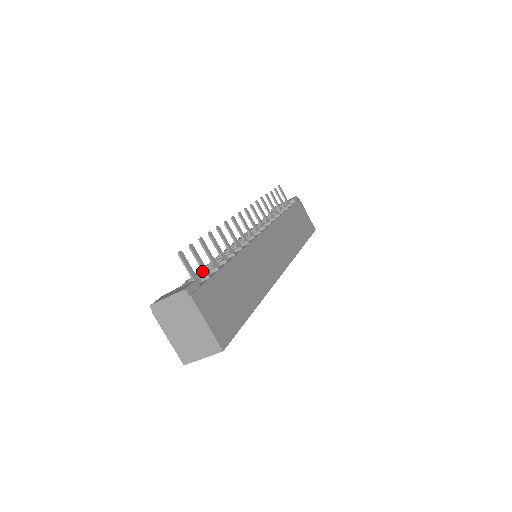
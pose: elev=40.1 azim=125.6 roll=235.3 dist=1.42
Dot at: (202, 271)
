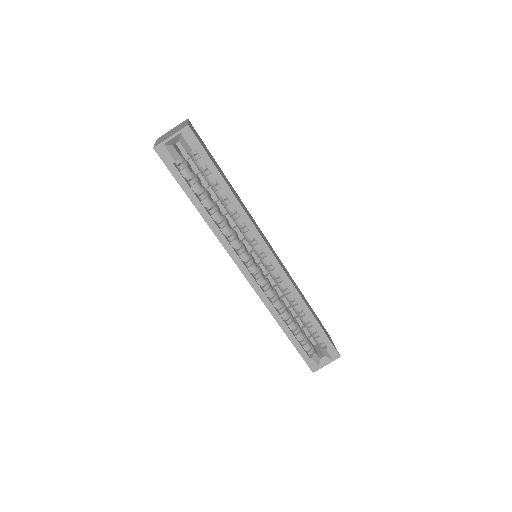
Dot at: occluded
